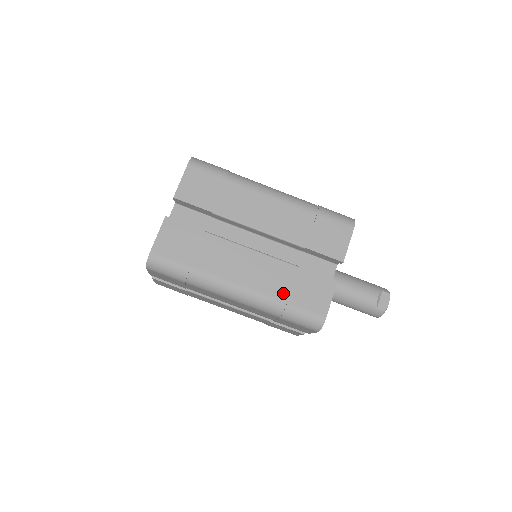
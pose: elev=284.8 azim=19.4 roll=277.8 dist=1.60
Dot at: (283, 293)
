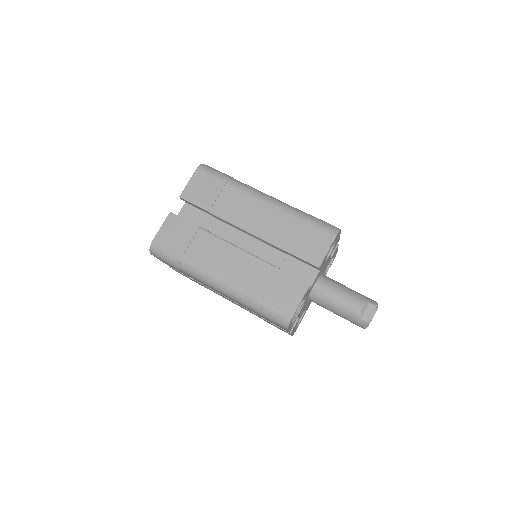
Dot at: (257, 289)
